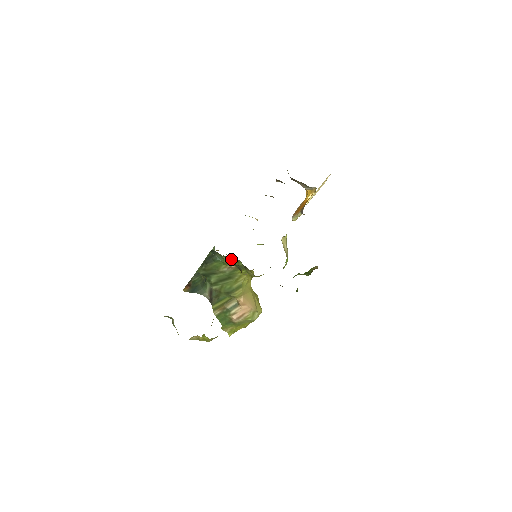
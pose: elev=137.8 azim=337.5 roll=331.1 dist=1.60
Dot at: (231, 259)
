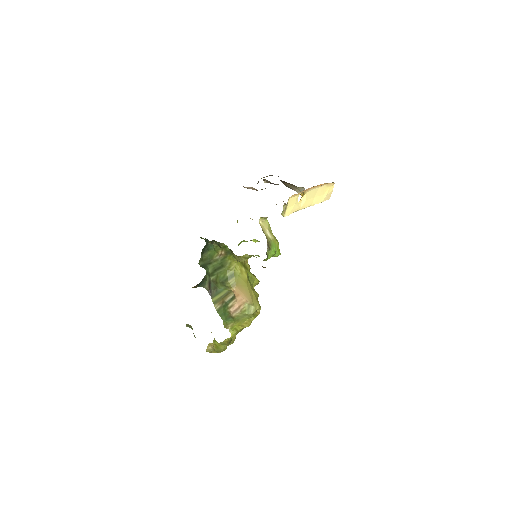
Dot at: occluded
